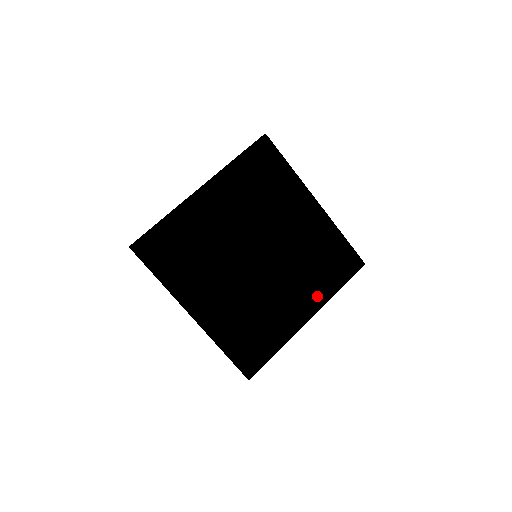
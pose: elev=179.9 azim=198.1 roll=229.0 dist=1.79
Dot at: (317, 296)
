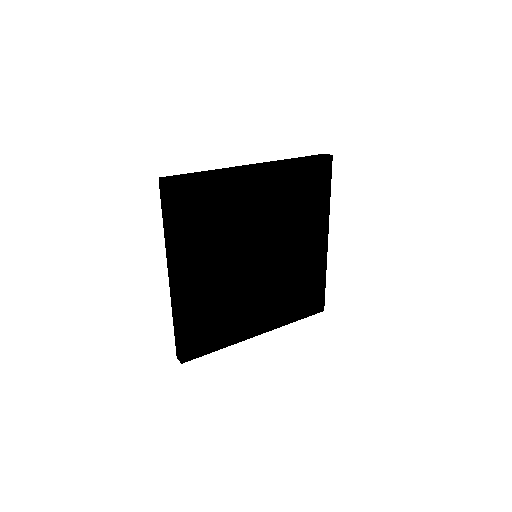
Dot at: occluded
